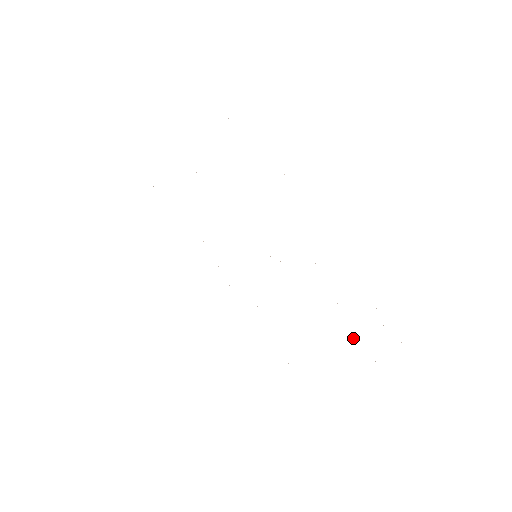
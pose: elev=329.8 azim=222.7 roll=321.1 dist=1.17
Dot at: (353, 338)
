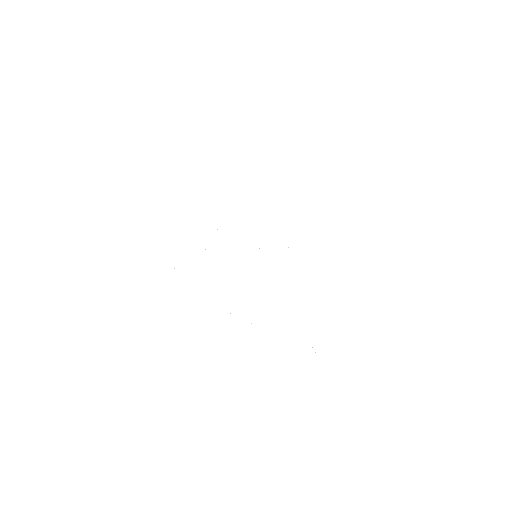
Dot at: occluded
